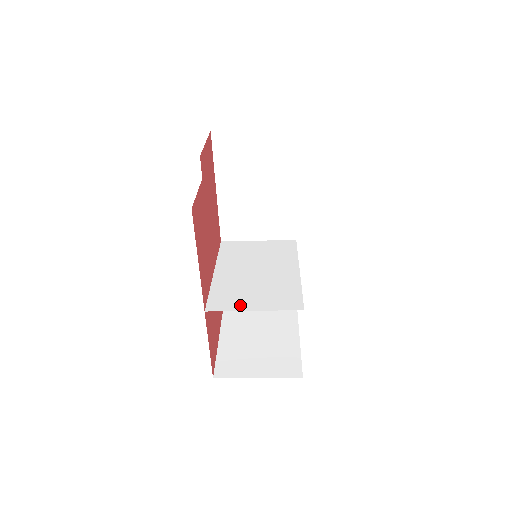
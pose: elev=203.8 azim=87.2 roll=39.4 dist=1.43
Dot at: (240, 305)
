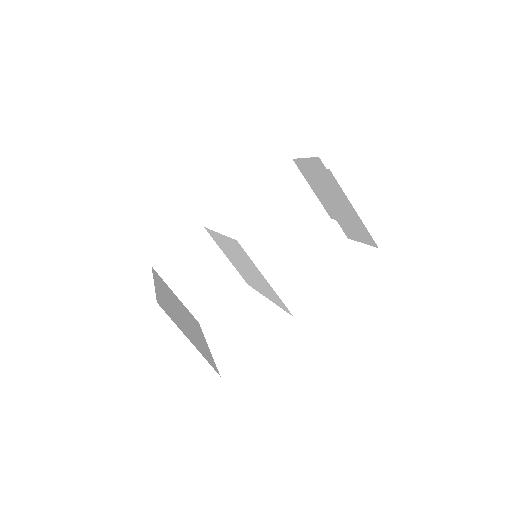
Dot at: (255, 267)
